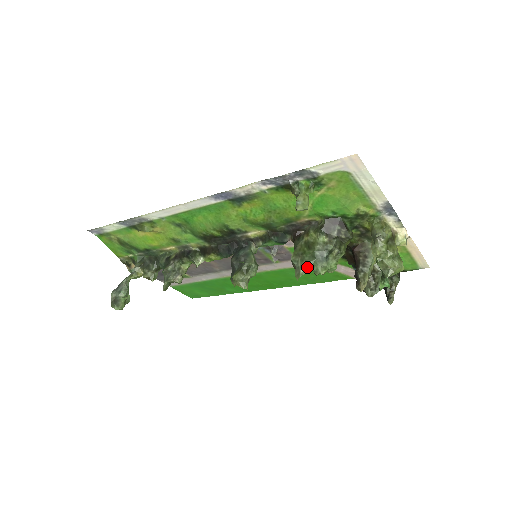
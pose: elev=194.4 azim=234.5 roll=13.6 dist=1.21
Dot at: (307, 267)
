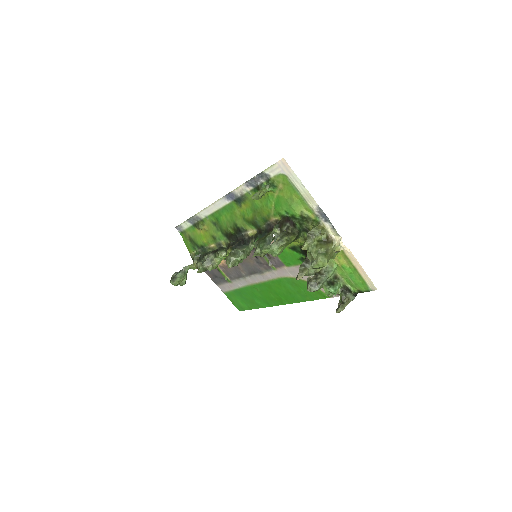
Dot at: (259, 248)
